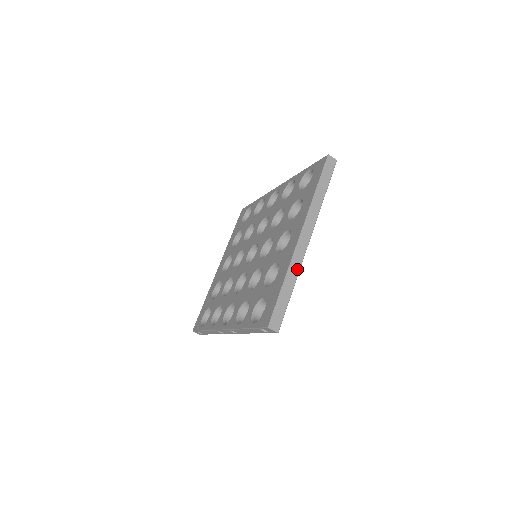
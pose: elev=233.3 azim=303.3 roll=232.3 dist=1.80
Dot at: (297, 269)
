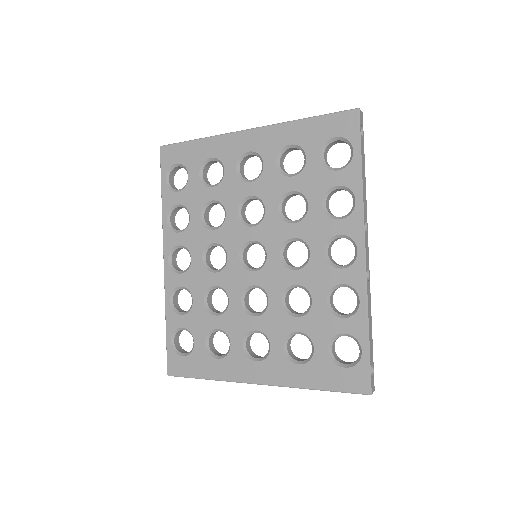
Dot at: occluded
